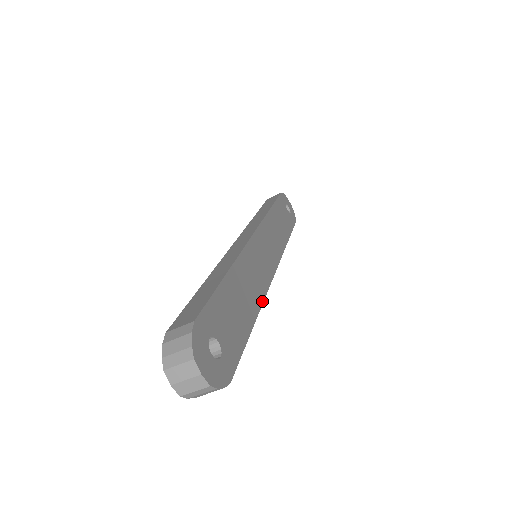
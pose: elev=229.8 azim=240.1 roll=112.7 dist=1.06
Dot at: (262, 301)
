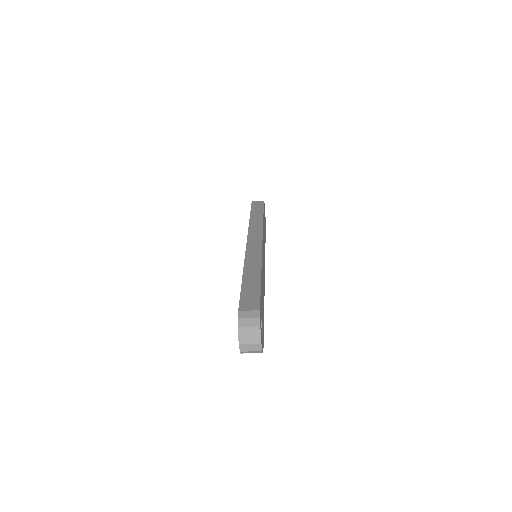
Dot at: (264, 294)
